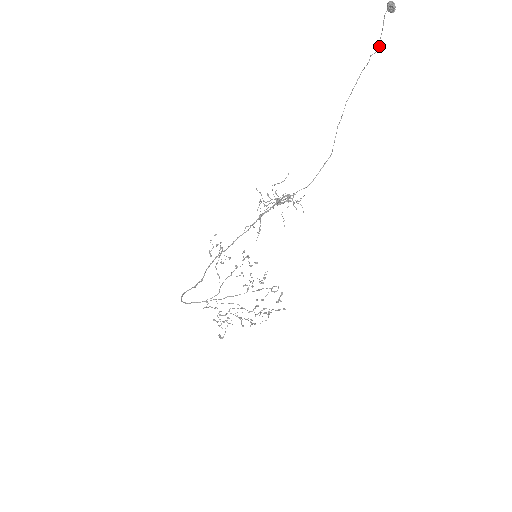
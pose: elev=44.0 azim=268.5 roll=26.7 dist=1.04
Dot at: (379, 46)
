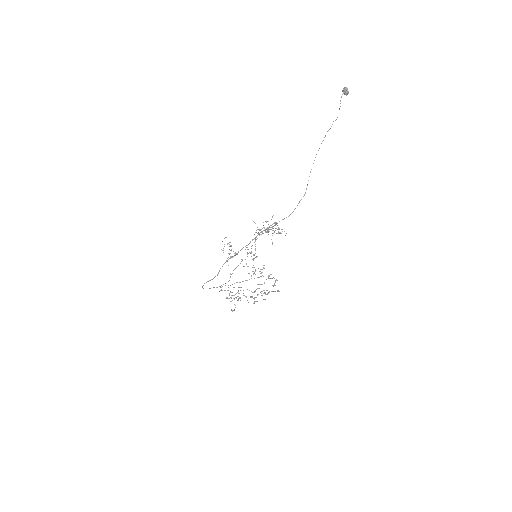
Dot at: occluded
